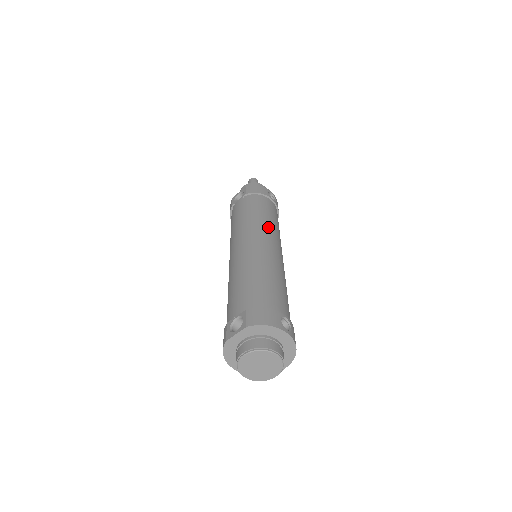
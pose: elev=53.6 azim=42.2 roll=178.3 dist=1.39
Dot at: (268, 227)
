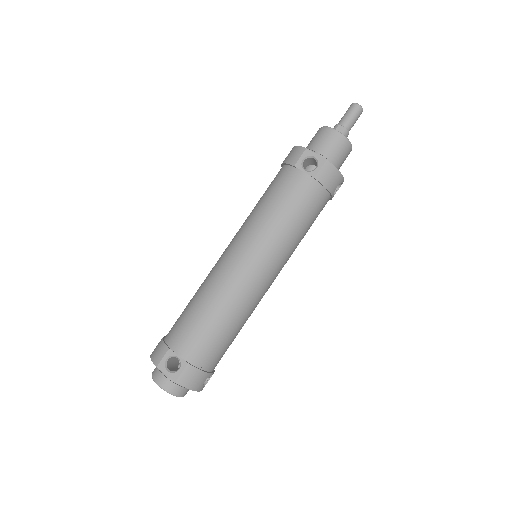
Dot at: (288, 253)
